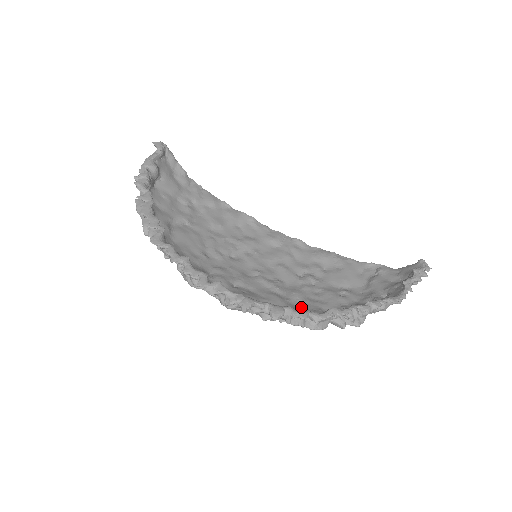
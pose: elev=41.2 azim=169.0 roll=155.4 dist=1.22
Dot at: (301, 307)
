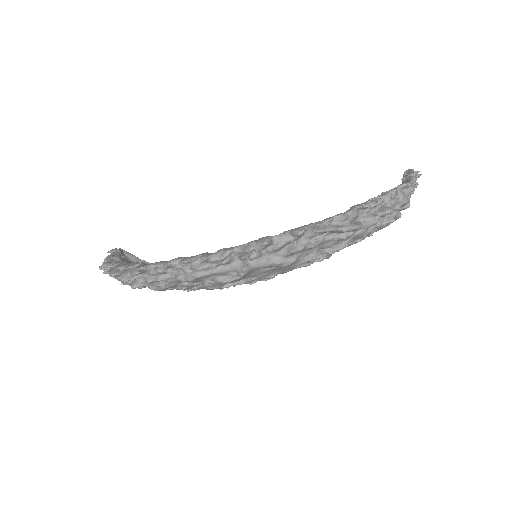
Dot at: occluded
